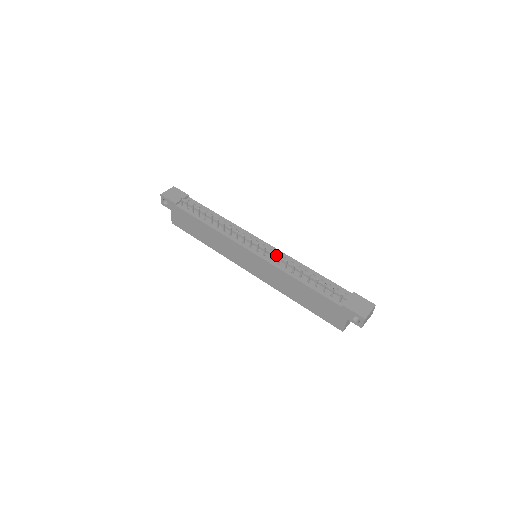
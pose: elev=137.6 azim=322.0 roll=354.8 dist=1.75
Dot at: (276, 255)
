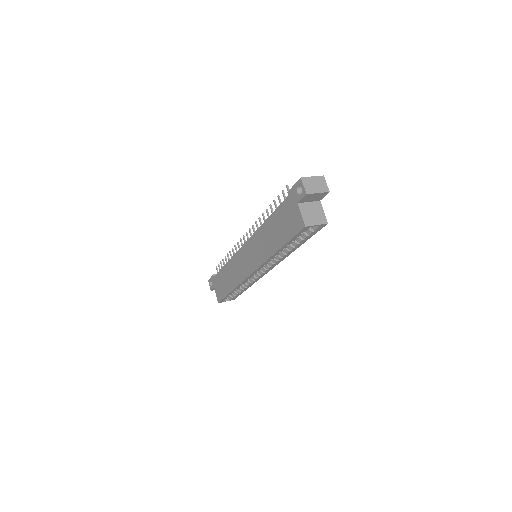
Dot at: occluded
